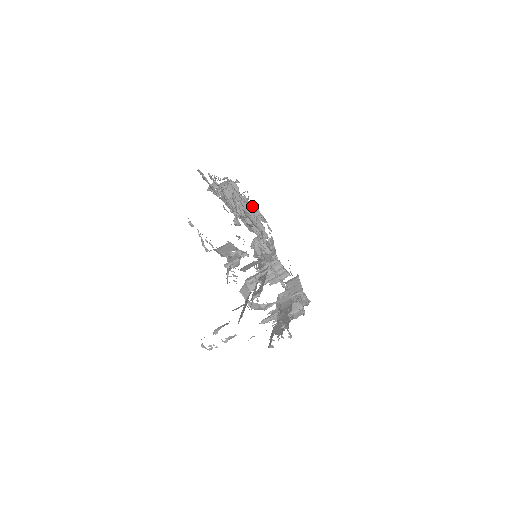
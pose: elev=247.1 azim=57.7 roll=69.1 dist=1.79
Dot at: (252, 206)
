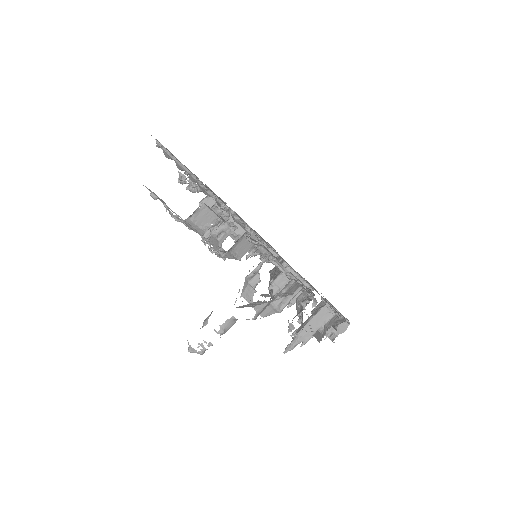
Dot at: occluded
